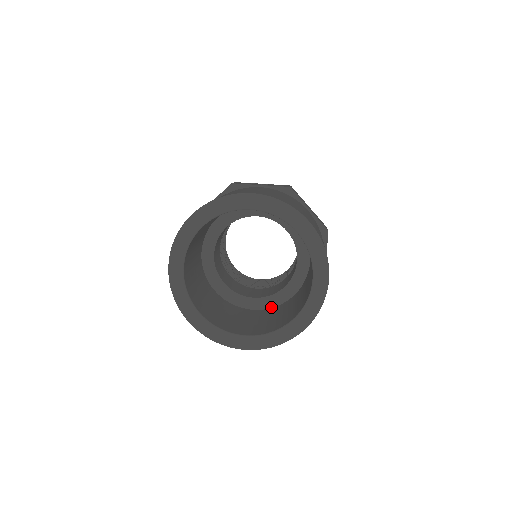
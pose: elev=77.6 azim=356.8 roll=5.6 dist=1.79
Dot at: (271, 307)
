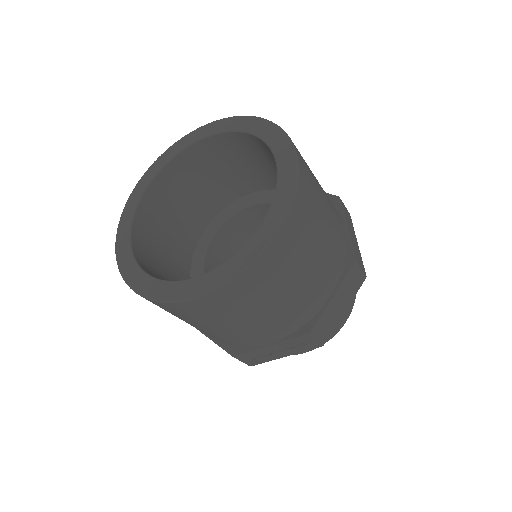
Dot at: occluded
